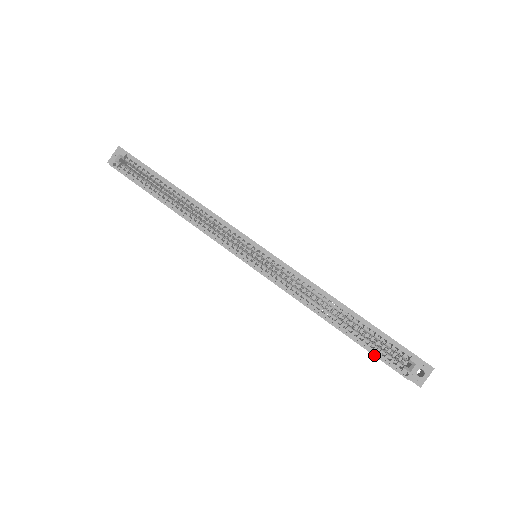
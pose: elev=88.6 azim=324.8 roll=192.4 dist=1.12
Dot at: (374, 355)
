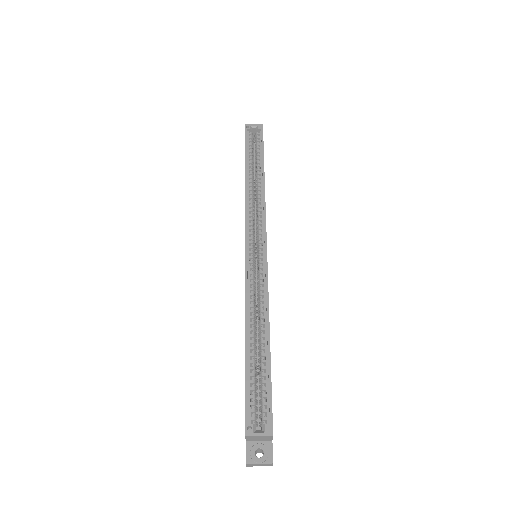
Dot at: (246, 390)
